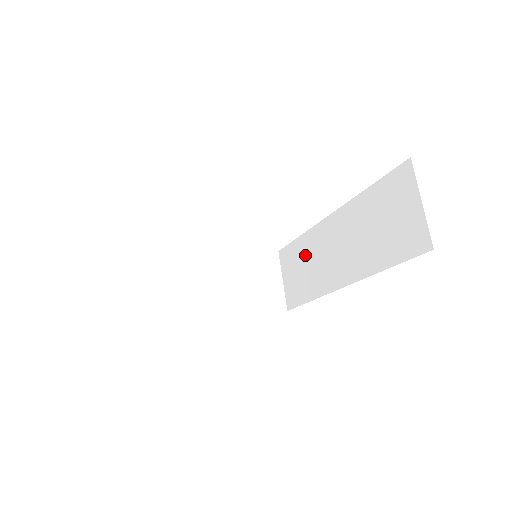
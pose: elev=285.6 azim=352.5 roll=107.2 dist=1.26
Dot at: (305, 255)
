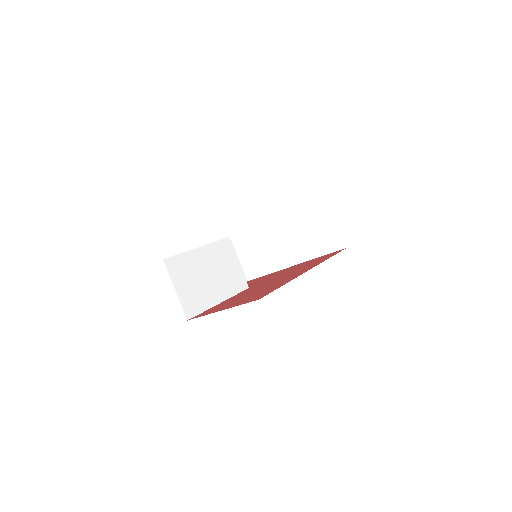
Dot at: occluded
